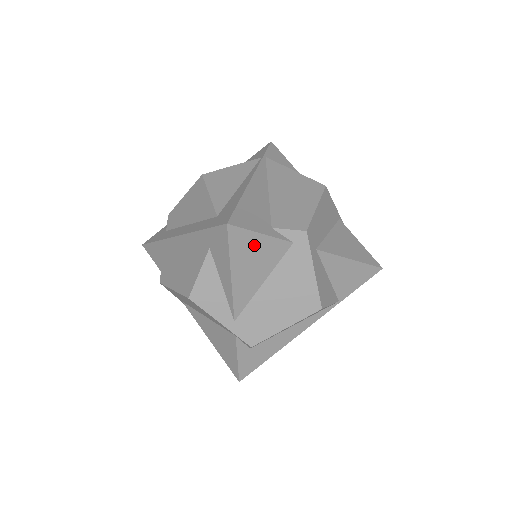
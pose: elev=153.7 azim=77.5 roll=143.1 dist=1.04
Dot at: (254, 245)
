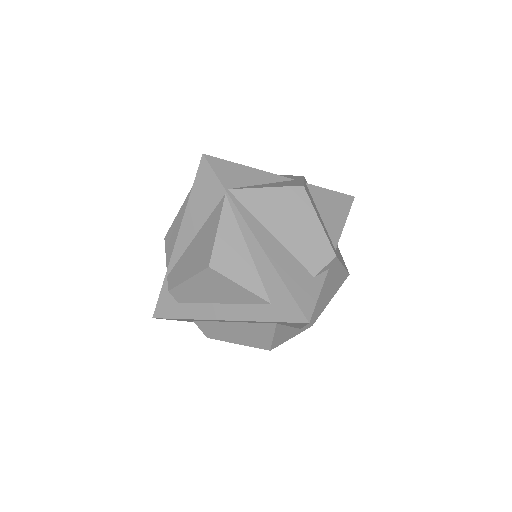
Dot at: occluded
